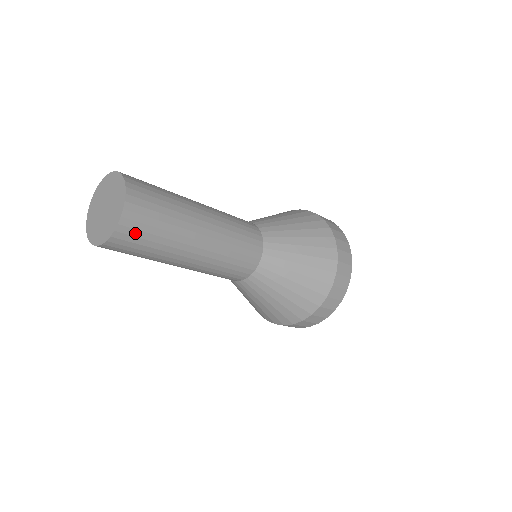
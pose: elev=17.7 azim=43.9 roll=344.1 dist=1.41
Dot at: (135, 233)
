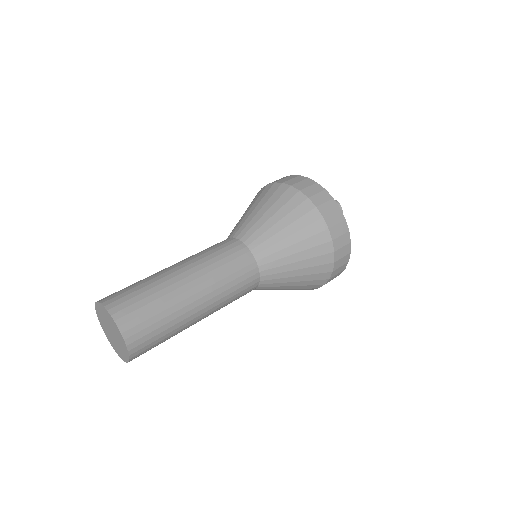
Dot at: (145, 344)
